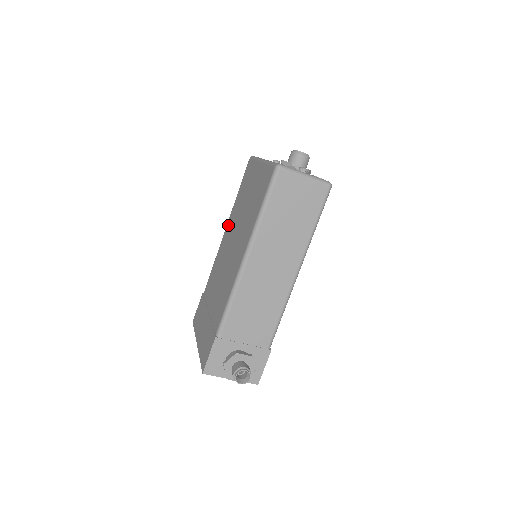
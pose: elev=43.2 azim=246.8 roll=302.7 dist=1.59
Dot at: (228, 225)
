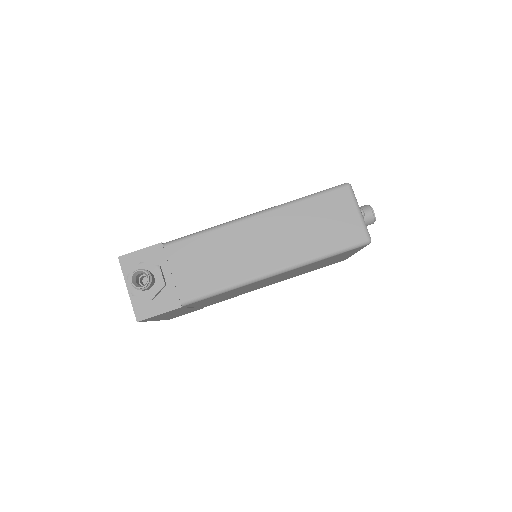
Dot at: occluded
